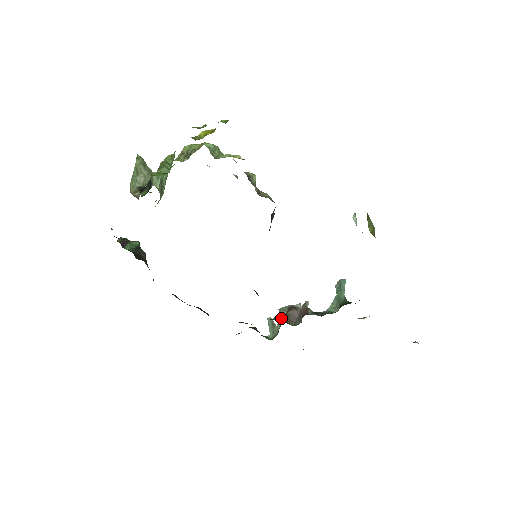
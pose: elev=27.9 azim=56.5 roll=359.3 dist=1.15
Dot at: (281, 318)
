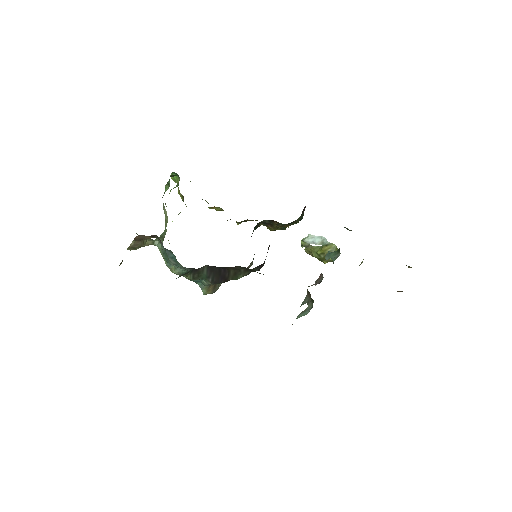
Dot at: occluded
